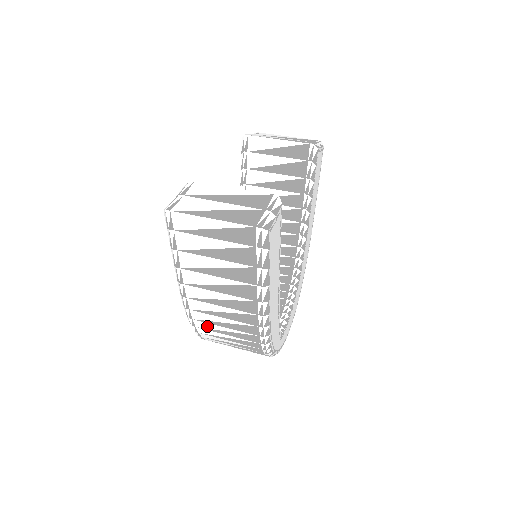
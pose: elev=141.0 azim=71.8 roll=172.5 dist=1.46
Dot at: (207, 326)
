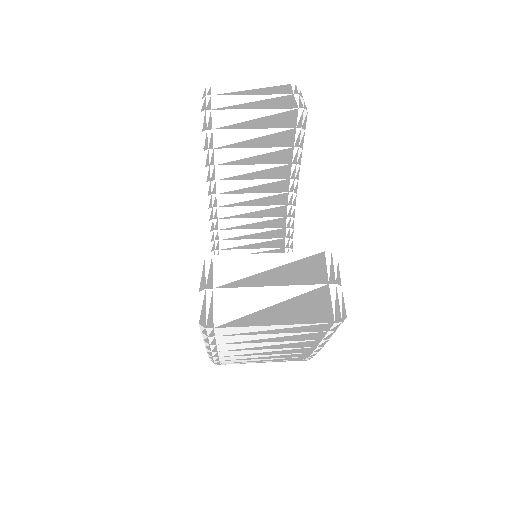
Dot at: occluded
